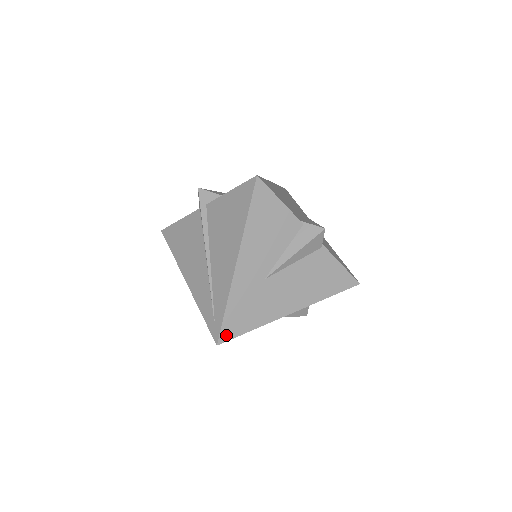
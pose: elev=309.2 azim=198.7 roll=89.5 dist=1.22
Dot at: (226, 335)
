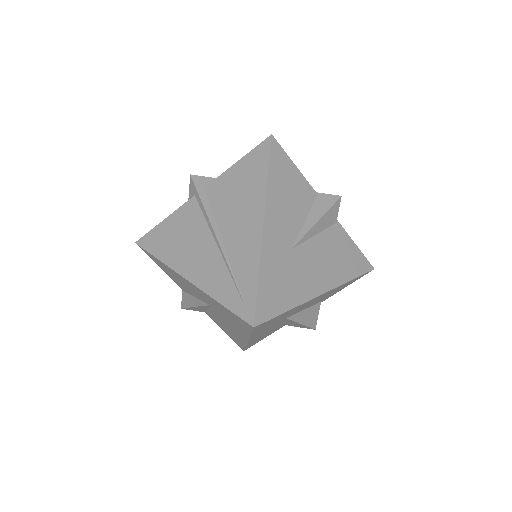
Dot at: (262, 314)
